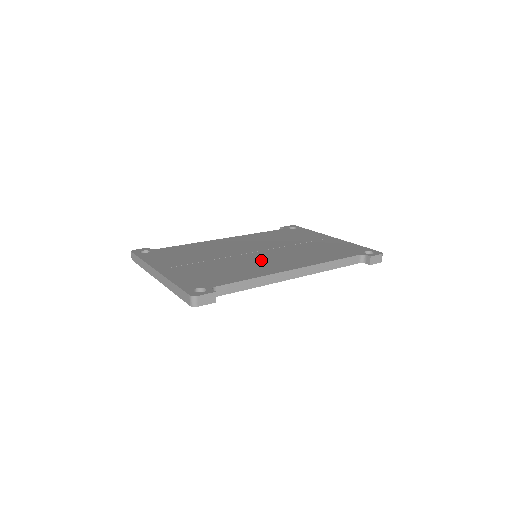
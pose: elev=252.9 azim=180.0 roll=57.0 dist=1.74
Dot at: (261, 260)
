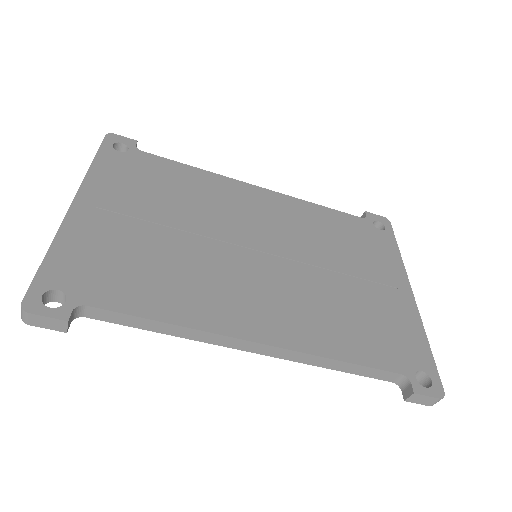
Dot at: (238, 279)
